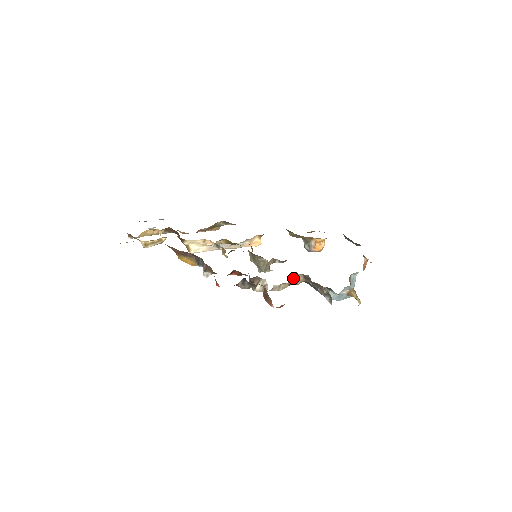
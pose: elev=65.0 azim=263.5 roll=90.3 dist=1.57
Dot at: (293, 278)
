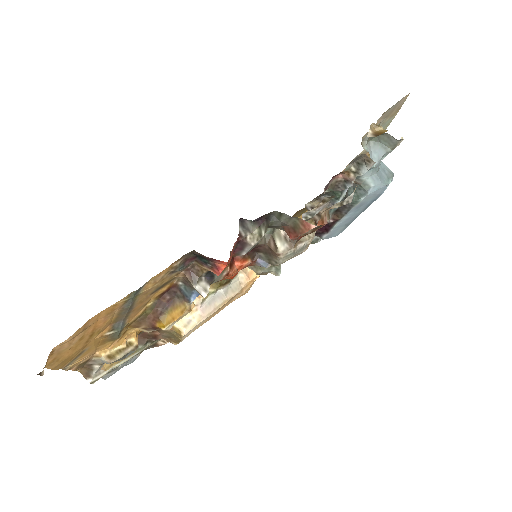
Dot at: occluded
